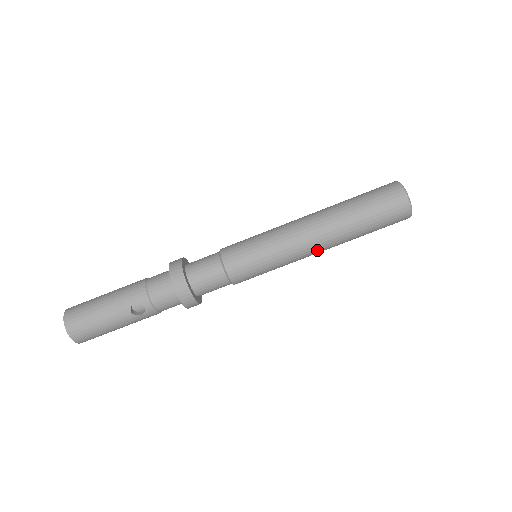
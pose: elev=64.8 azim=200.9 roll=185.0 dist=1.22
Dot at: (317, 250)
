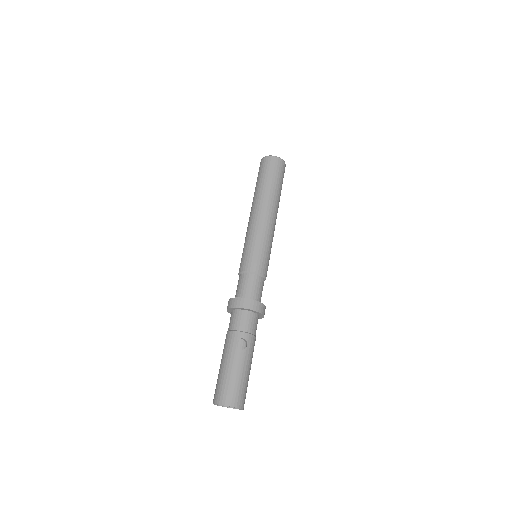
Dot at: (273, 216)
